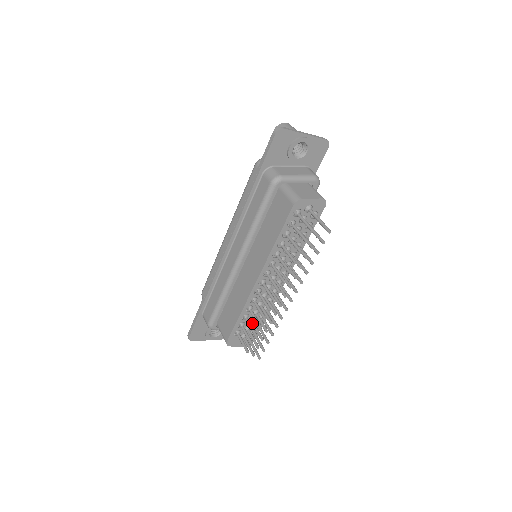
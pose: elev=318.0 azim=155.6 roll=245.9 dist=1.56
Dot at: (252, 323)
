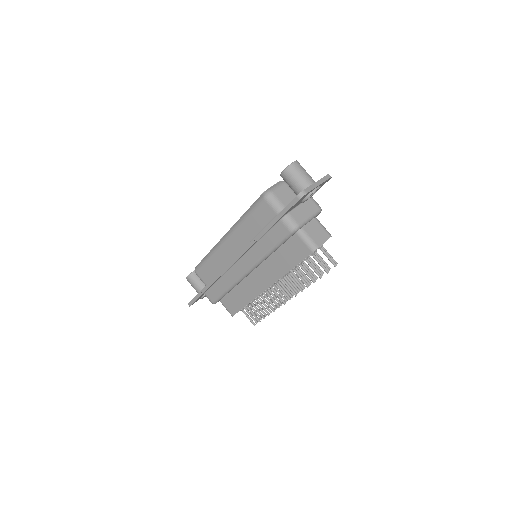
Dot at: (255, 303)
